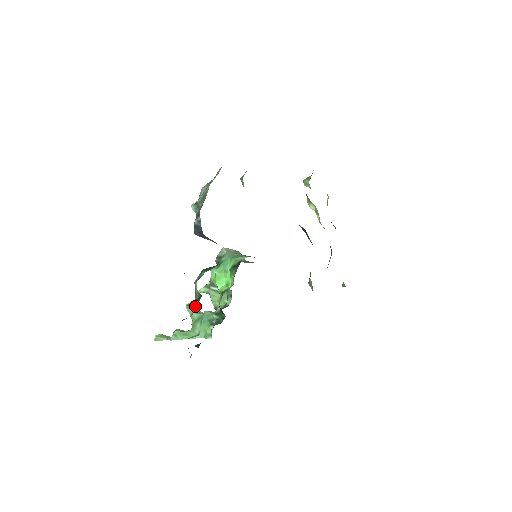
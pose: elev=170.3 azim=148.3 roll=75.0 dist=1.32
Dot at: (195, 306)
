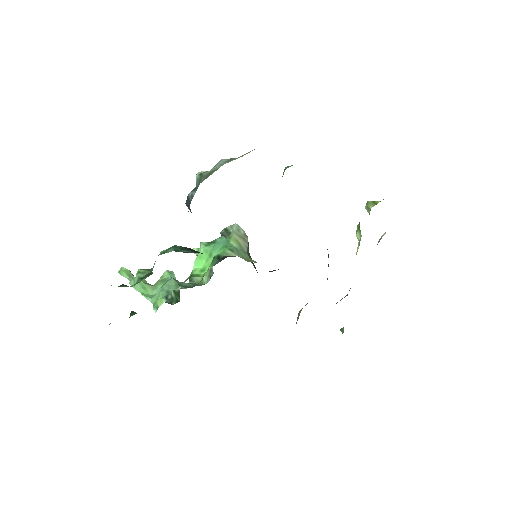
Dot at: (140, 280)
